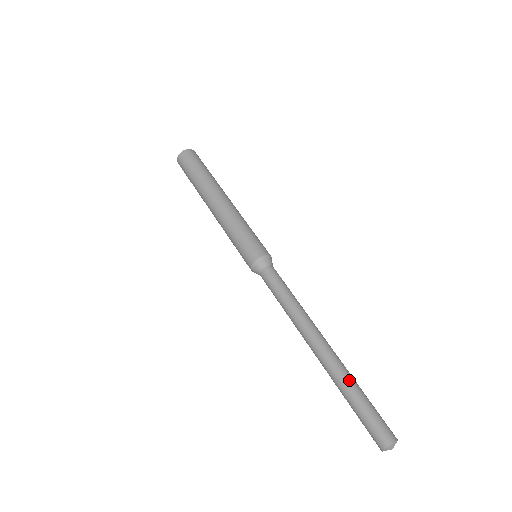
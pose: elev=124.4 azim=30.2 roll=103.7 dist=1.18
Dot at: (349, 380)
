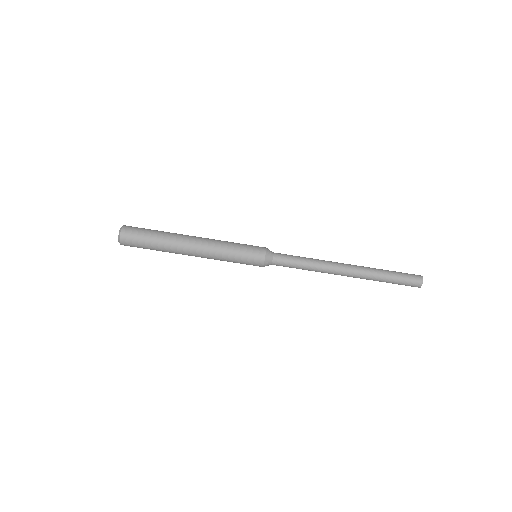
Dot at: (377, 279)
